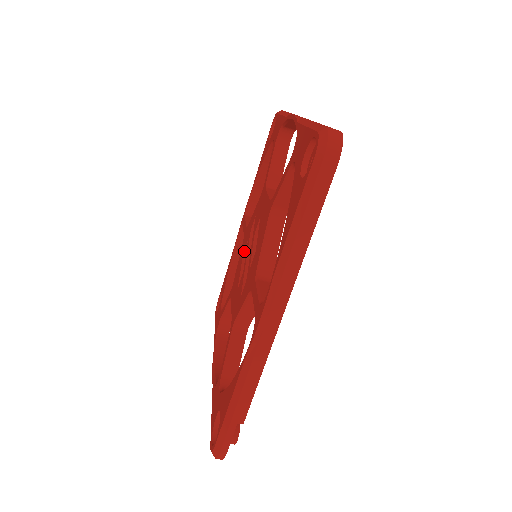
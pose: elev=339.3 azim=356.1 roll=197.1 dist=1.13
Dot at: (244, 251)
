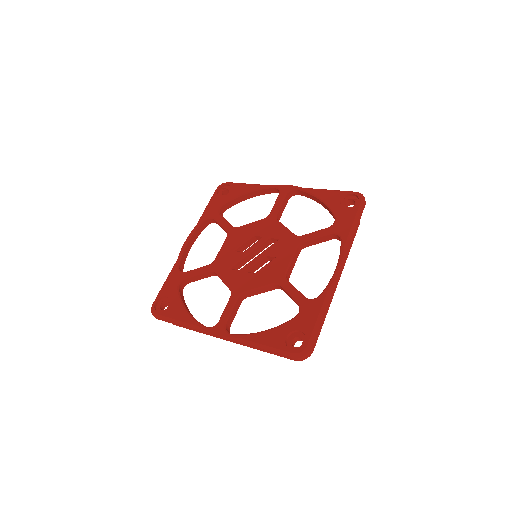
Dot at: (257, 234)
